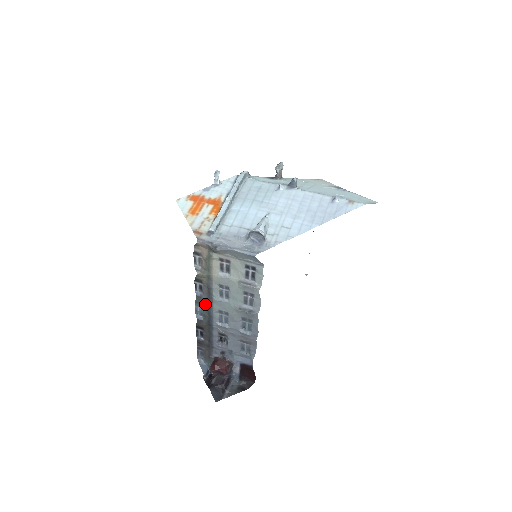
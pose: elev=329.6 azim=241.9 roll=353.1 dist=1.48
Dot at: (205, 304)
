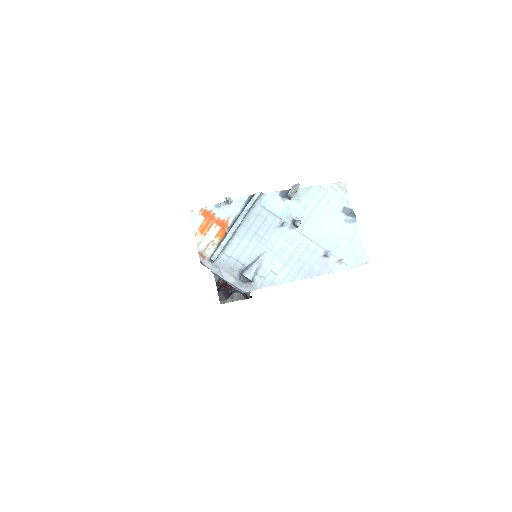
Dot at: occluded
